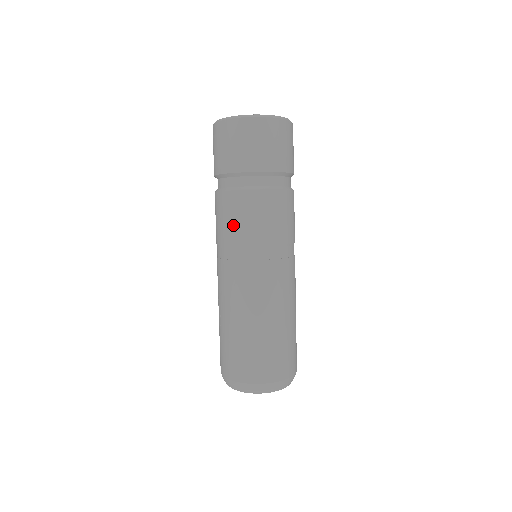
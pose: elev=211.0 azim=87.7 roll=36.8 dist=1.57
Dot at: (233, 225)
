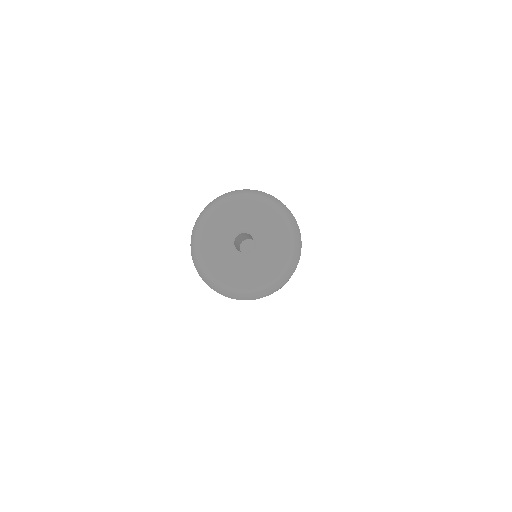
Dot at: occluded
